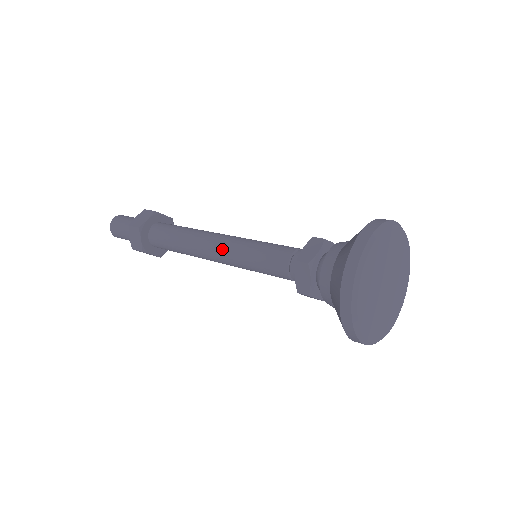
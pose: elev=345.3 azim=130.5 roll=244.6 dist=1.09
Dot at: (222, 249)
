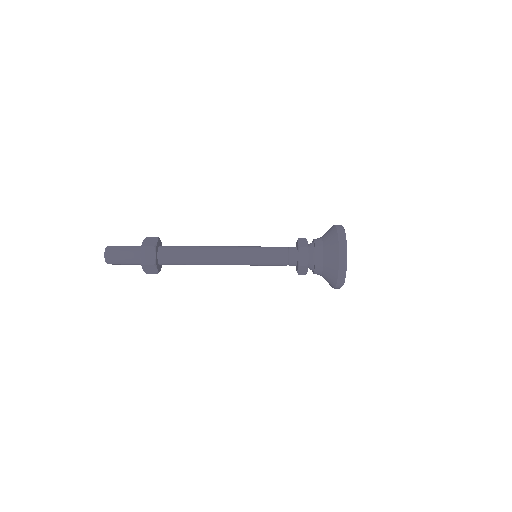
Dot at: (235, 262)
